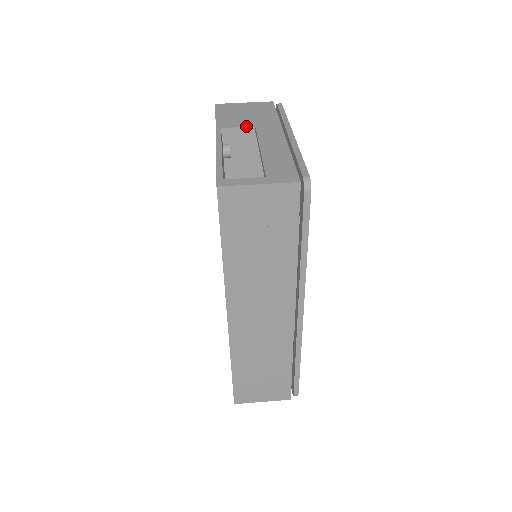
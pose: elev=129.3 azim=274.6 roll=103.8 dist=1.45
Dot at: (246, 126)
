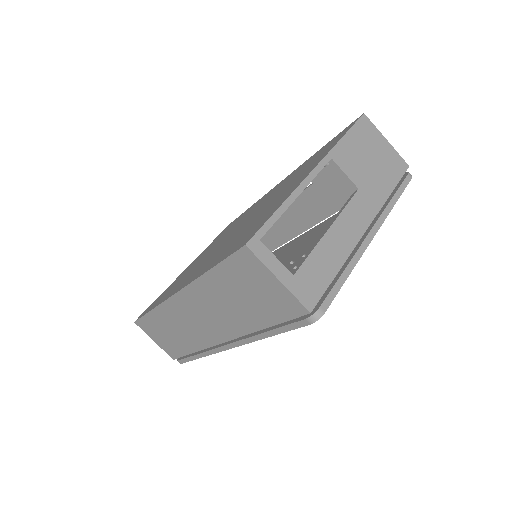
Dot at: (352, 180)
